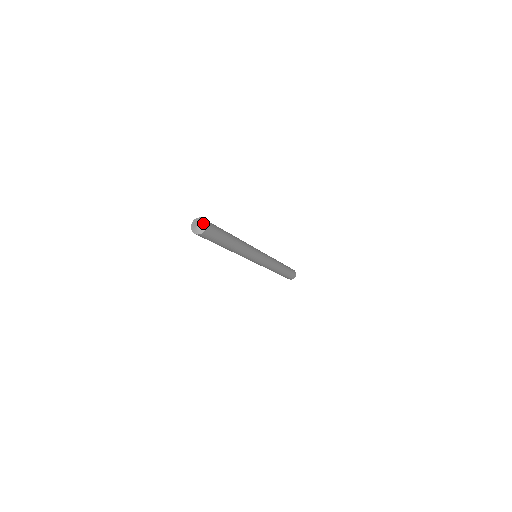
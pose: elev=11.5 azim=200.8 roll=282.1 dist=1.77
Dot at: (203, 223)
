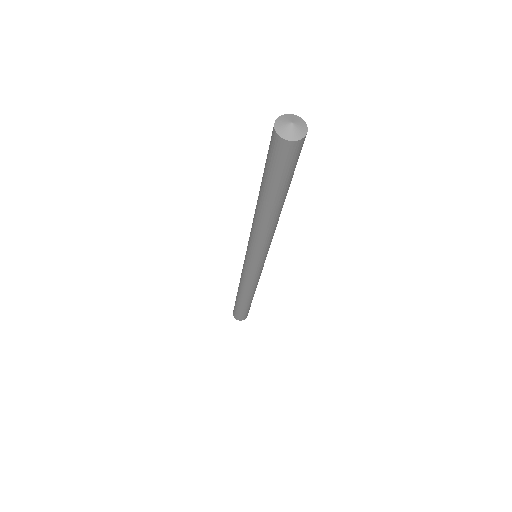
Dot at: (302, 124)
